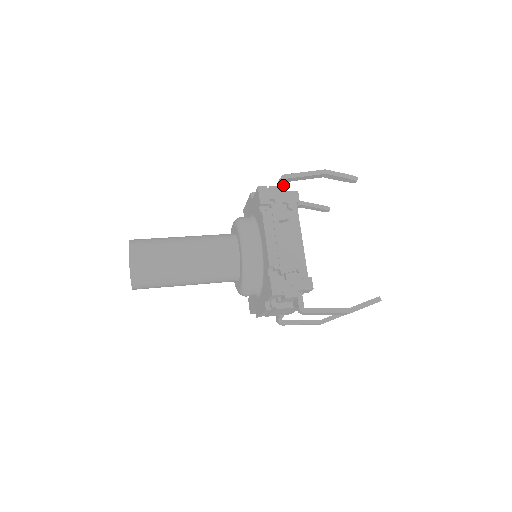
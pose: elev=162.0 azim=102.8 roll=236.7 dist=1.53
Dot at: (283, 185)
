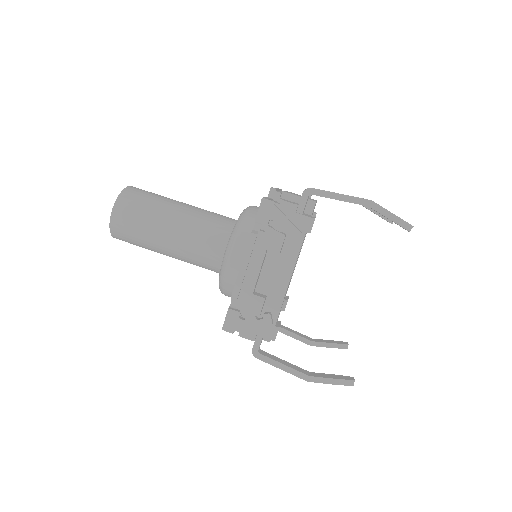
Dot at: (303, 201)
